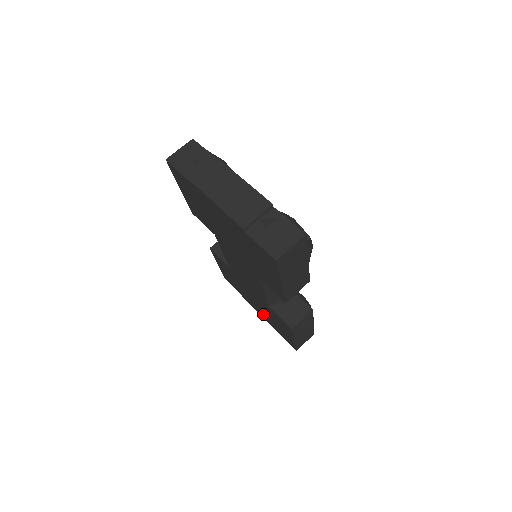
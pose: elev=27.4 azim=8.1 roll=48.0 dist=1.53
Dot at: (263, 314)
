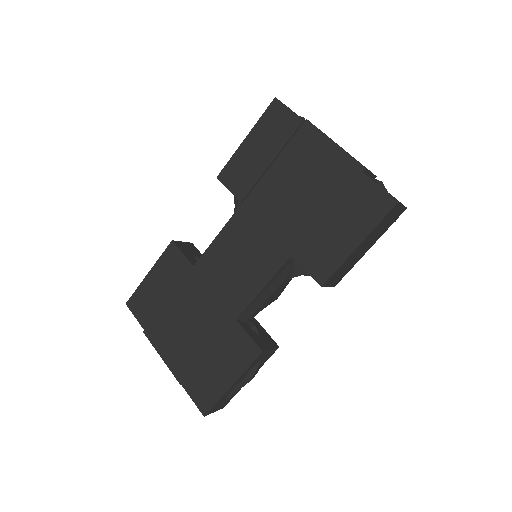
Dot at: (180, 353)
